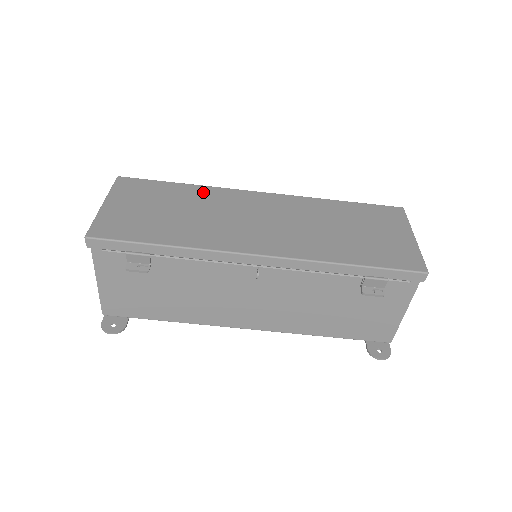
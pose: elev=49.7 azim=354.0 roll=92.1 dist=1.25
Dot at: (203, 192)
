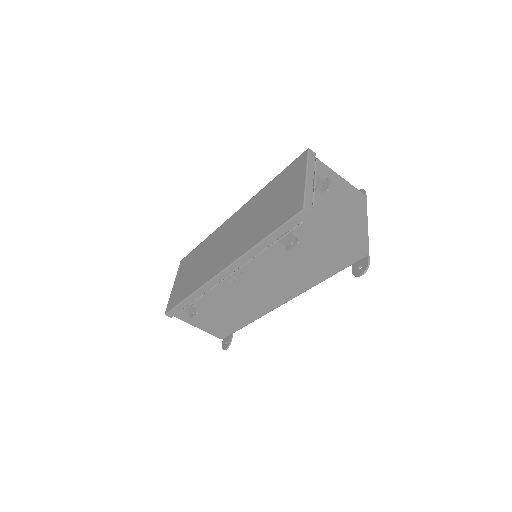
Dot at: (209, 241)
